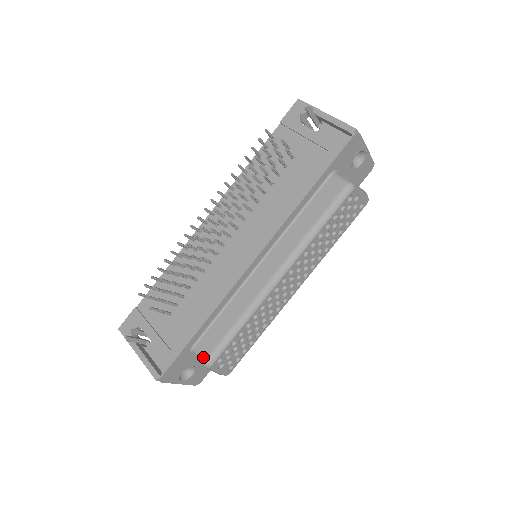
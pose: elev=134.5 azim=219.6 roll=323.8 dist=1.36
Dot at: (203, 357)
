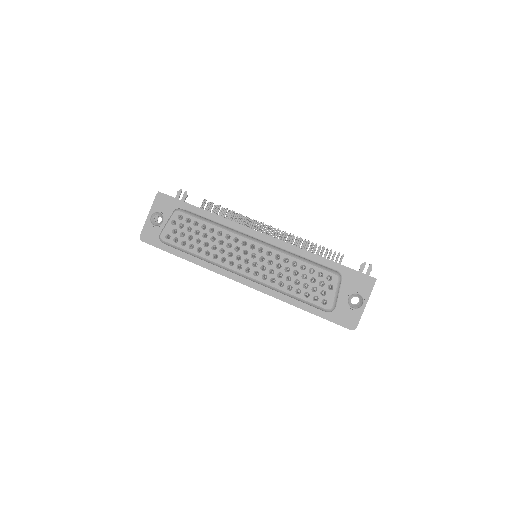
Dot at: (182, 209)
